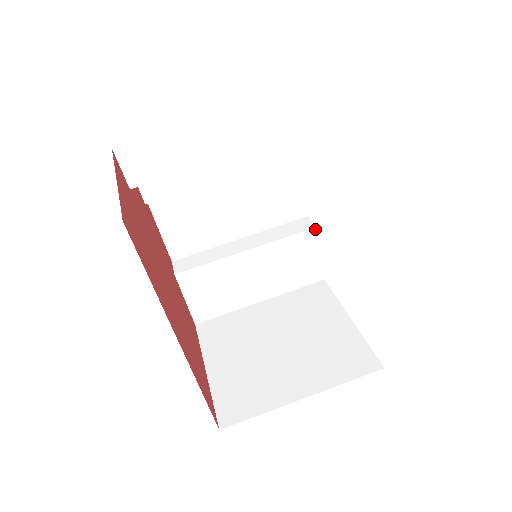
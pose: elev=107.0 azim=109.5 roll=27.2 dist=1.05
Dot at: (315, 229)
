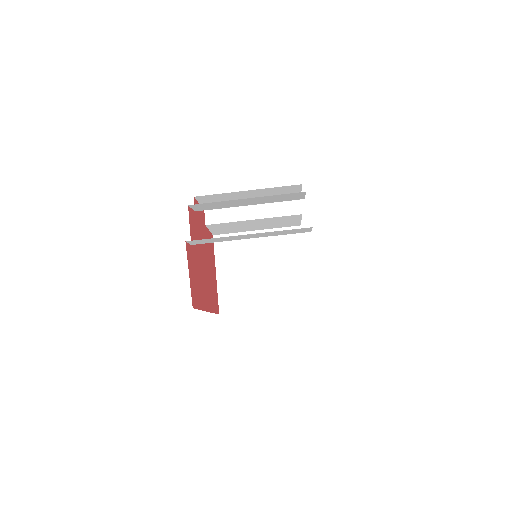
Dot at: (301, 214)
